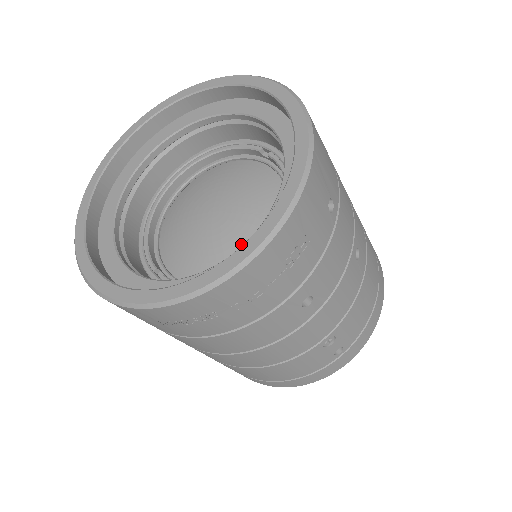
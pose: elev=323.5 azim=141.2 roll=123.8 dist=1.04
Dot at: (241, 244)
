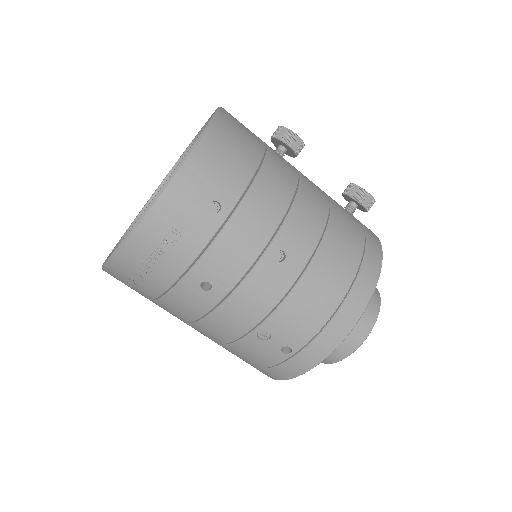
Dot at: occluded
